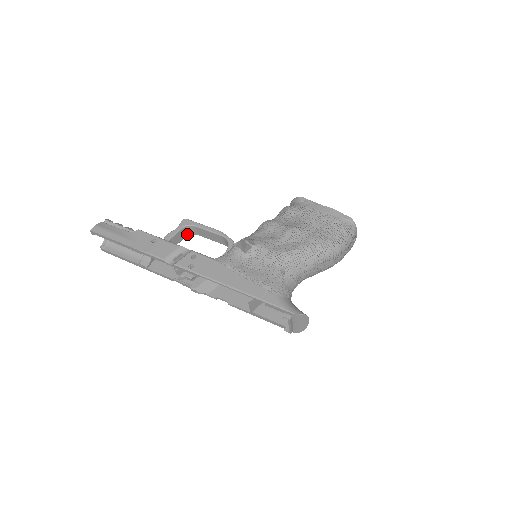
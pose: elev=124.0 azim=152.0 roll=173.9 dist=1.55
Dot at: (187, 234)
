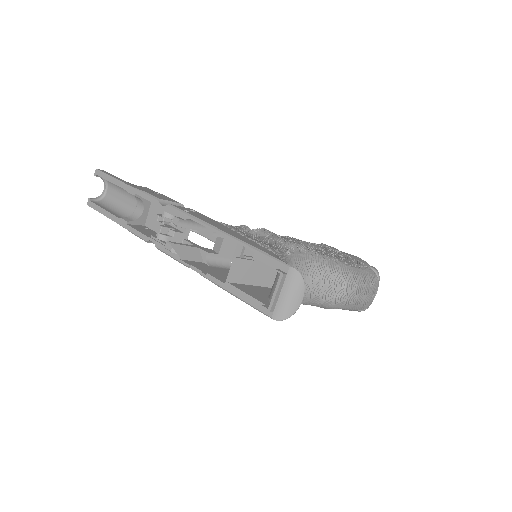
Dot at: occluded
